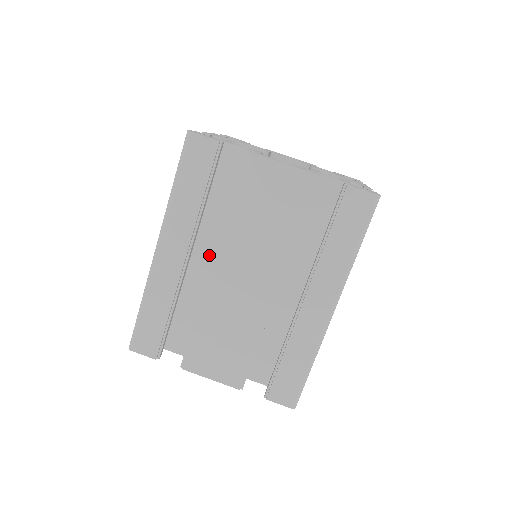
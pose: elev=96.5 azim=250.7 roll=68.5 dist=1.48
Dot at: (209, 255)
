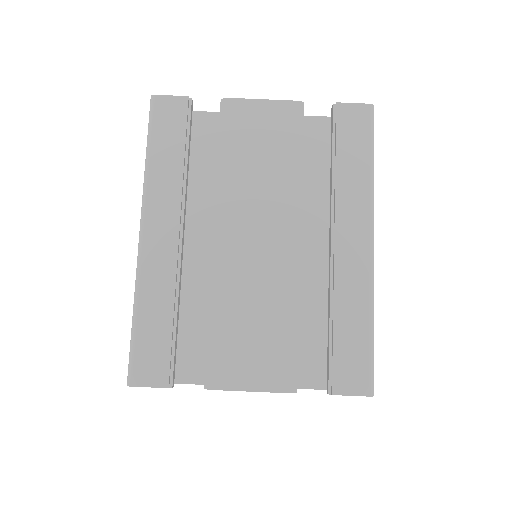
Dot at: (205, 238)
